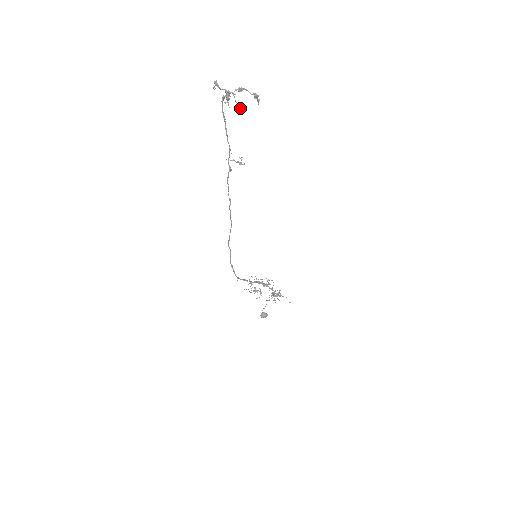
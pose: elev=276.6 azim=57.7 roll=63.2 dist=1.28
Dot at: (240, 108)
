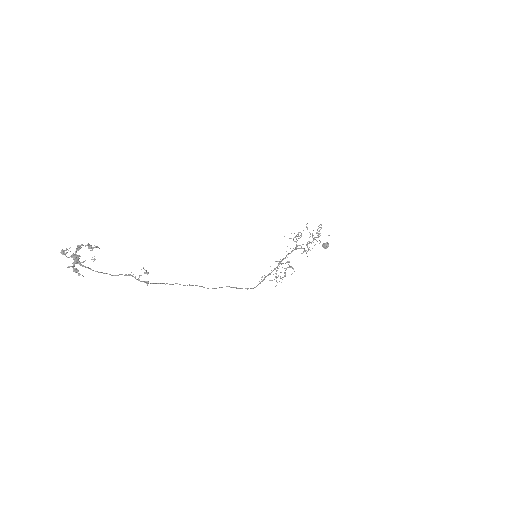
Dot at: (94, 259)
